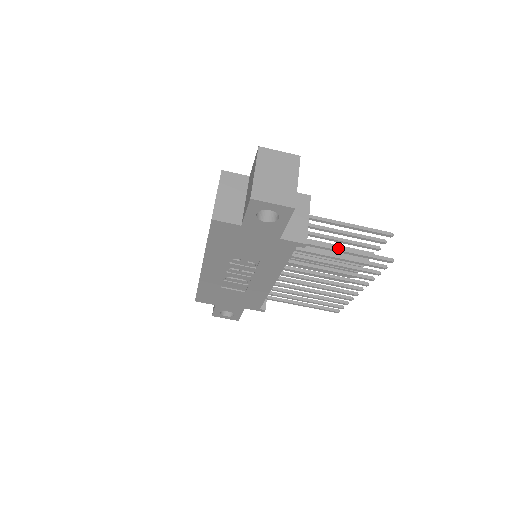
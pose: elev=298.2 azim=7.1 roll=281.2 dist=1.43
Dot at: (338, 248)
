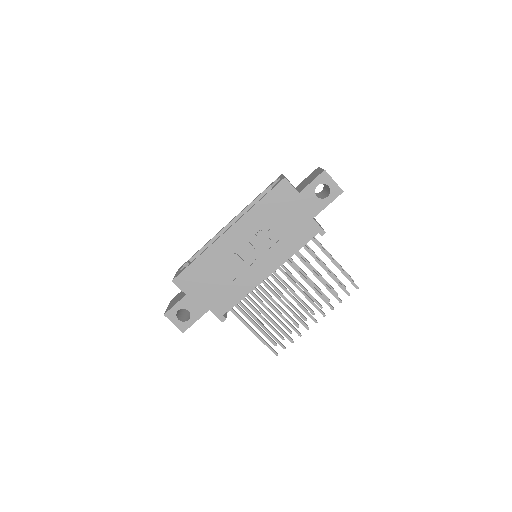
Dot at: (332, 258)
